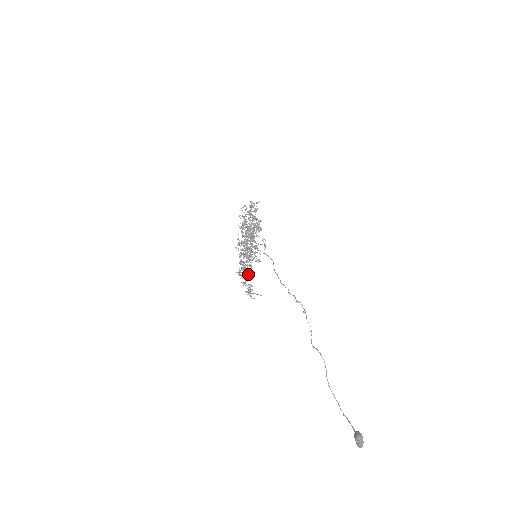
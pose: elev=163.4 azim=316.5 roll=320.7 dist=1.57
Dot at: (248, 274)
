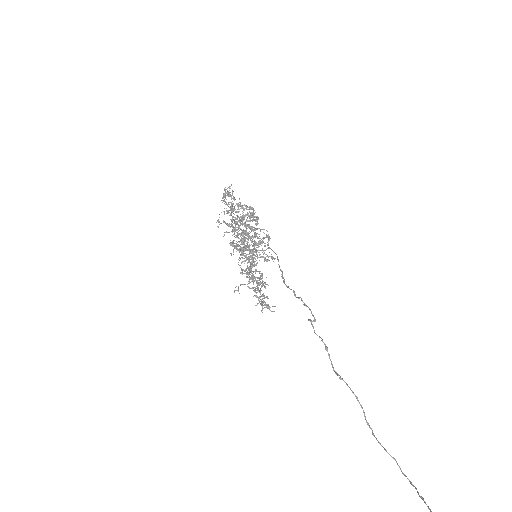
Dot at: occluded
